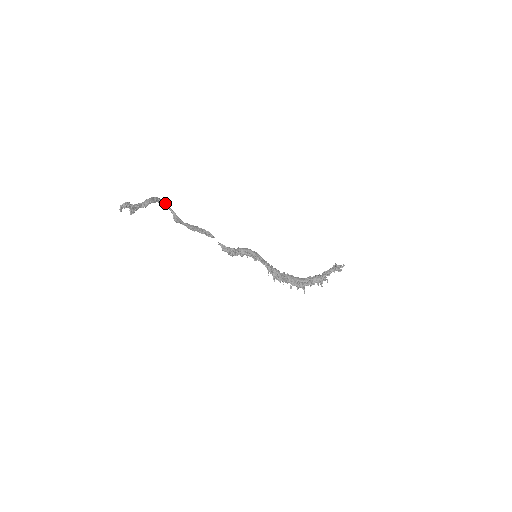
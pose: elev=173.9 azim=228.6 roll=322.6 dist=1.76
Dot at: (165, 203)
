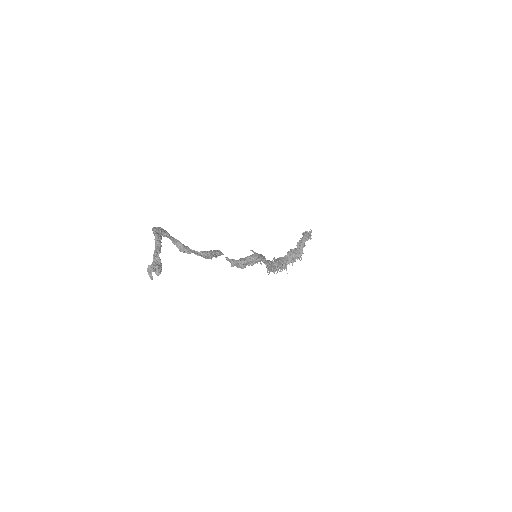
Dot at: (165, 232)
